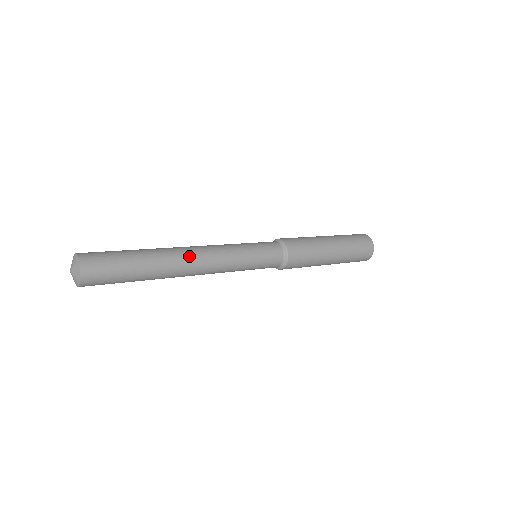
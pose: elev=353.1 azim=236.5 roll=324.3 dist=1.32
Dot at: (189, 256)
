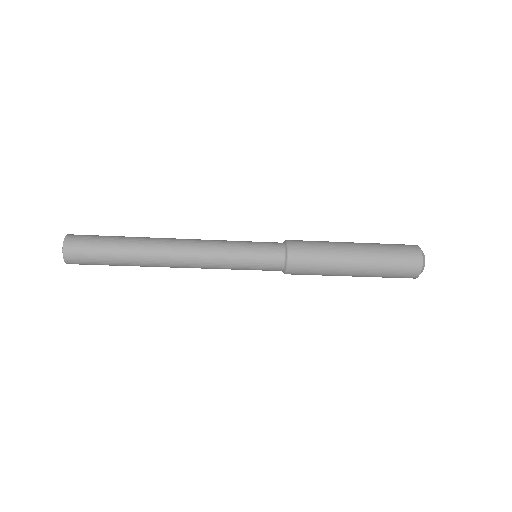
Dot at: (171, 239)
